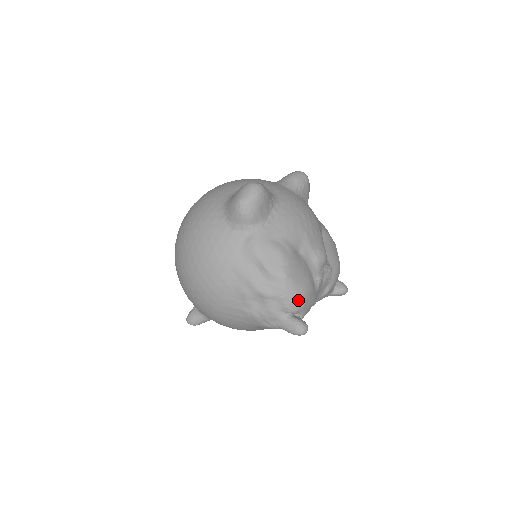
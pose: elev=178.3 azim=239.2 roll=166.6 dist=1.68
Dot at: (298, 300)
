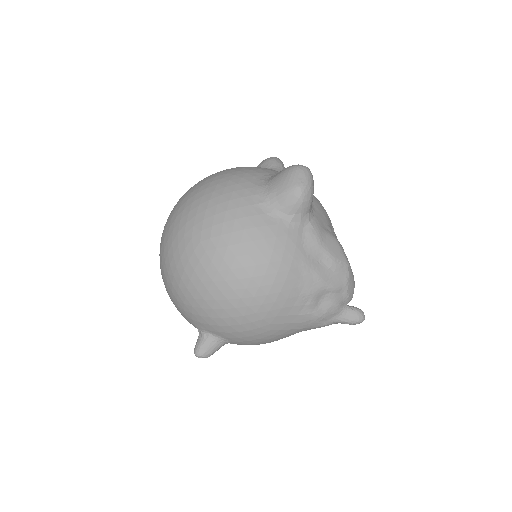
Dot at: (354, 287)
